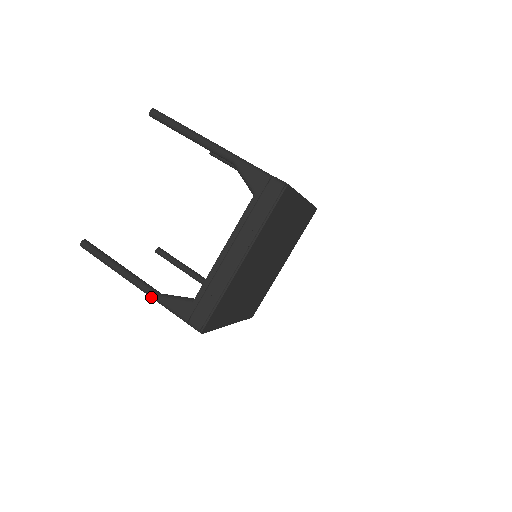
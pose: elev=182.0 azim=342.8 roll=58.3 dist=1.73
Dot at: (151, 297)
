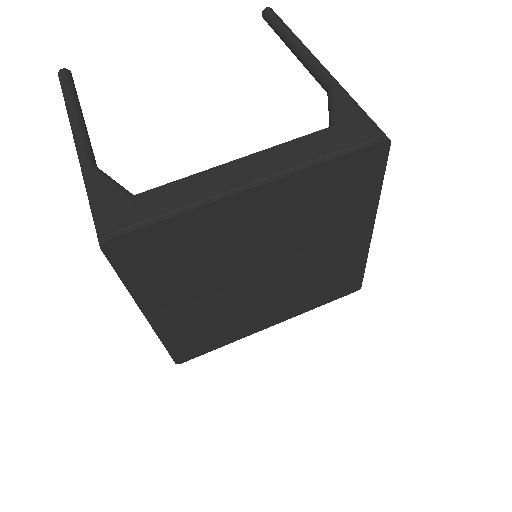
Dot at: (80, 162)
